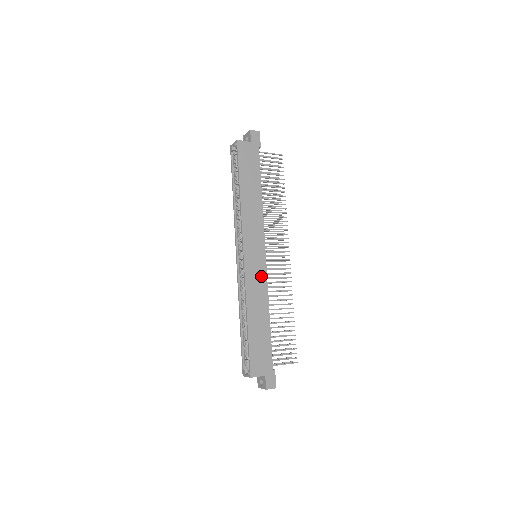
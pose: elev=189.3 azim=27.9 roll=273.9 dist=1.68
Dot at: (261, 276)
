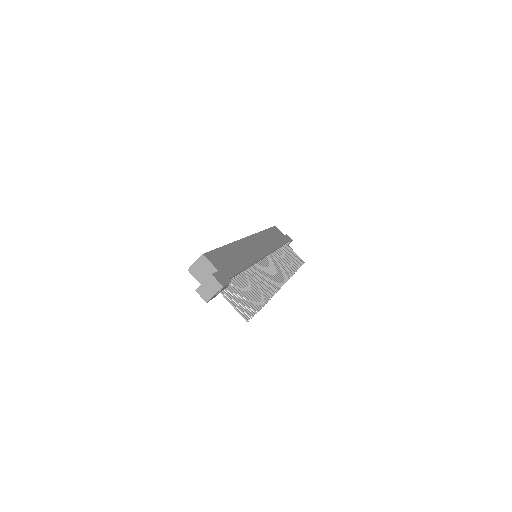
Dot at: (256, 253)
